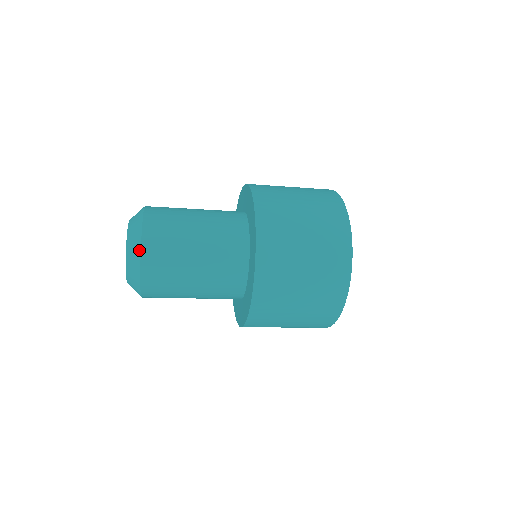
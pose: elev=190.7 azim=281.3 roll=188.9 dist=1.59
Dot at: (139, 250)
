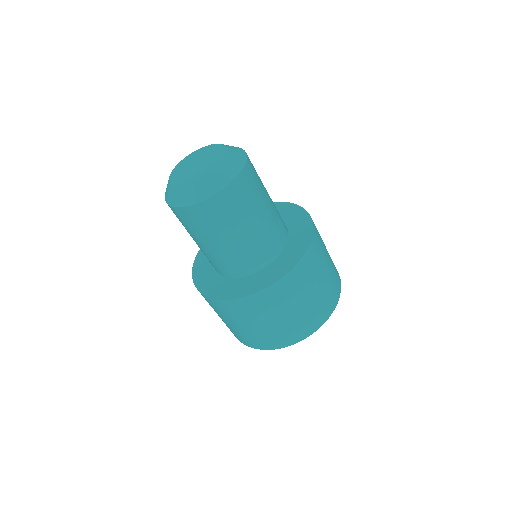
Dot at: (242, 149)
